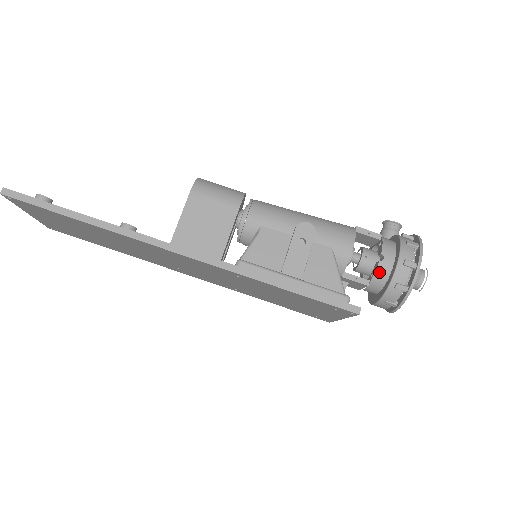
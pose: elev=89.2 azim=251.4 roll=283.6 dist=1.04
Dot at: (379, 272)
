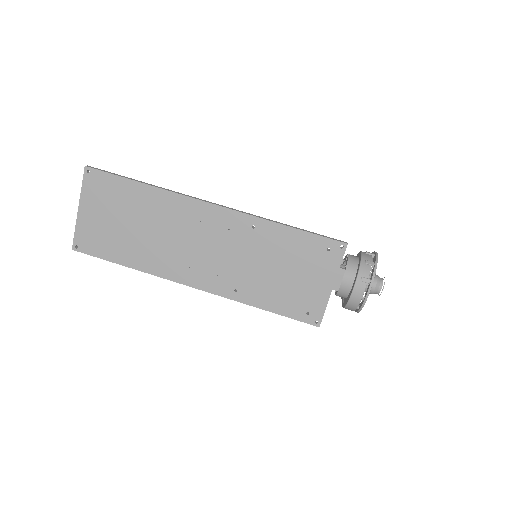
Dot at: (350, 260)
